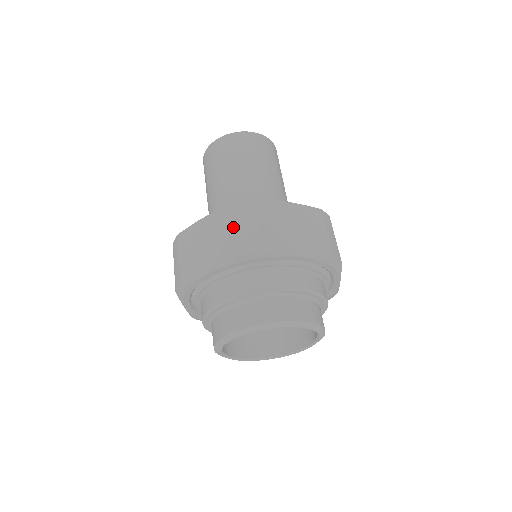
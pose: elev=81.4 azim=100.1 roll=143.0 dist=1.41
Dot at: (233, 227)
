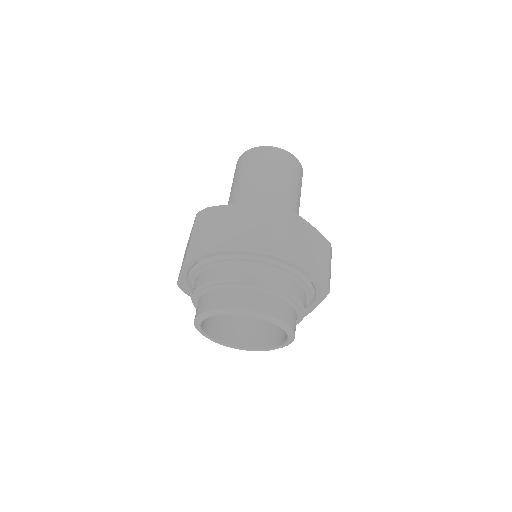
Dot at: (266, 223)
